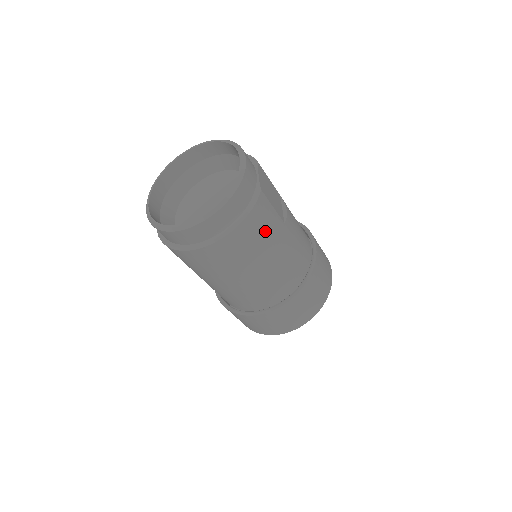
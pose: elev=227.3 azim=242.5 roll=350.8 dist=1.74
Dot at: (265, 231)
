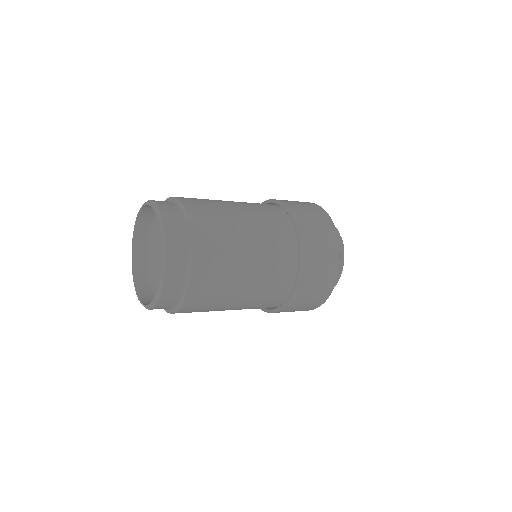
Dot at: (218, 280)
